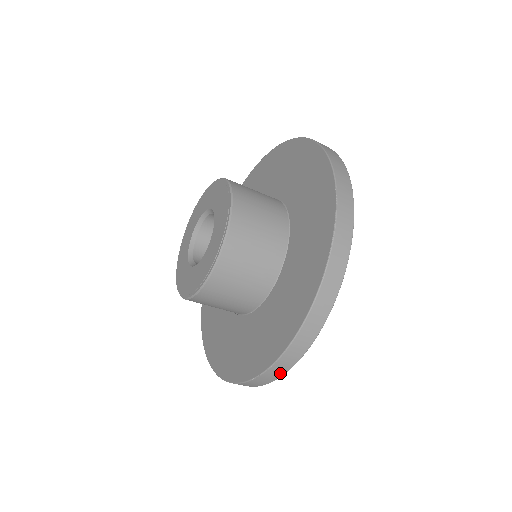
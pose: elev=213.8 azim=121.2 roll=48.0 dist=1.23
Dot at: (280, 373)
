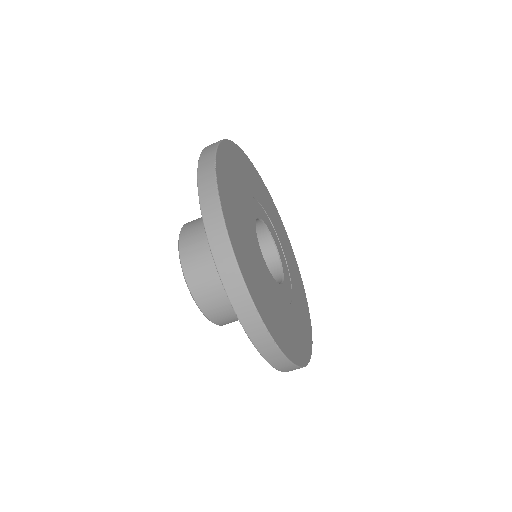
Dot at: (263, 333)
